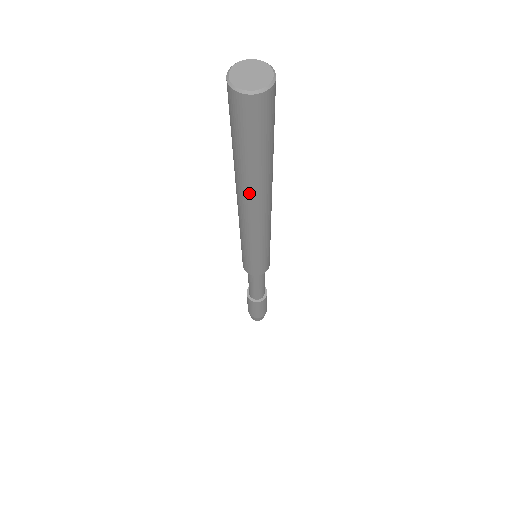
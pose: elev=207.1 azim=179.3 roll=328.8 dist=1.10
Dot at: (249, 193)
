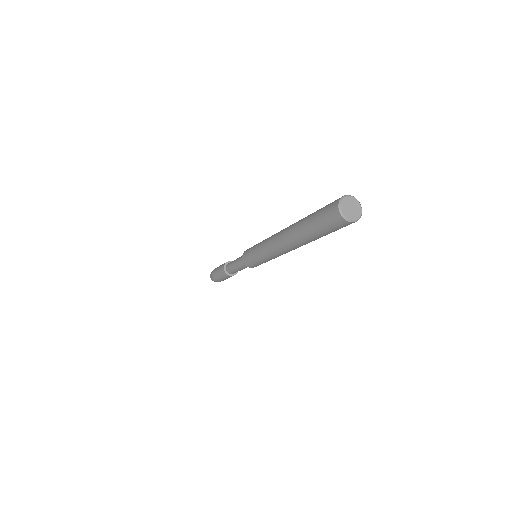
Dot at: (299, 243)
